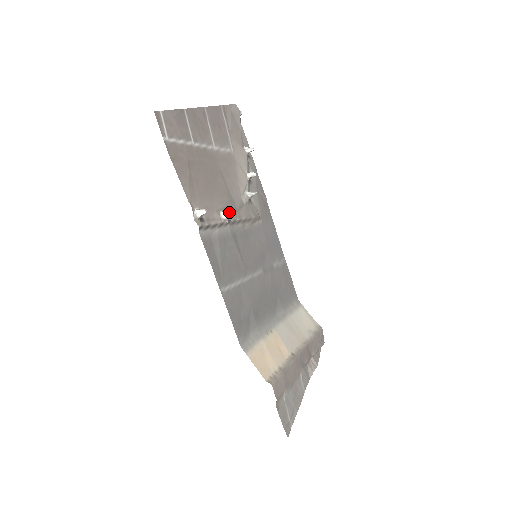
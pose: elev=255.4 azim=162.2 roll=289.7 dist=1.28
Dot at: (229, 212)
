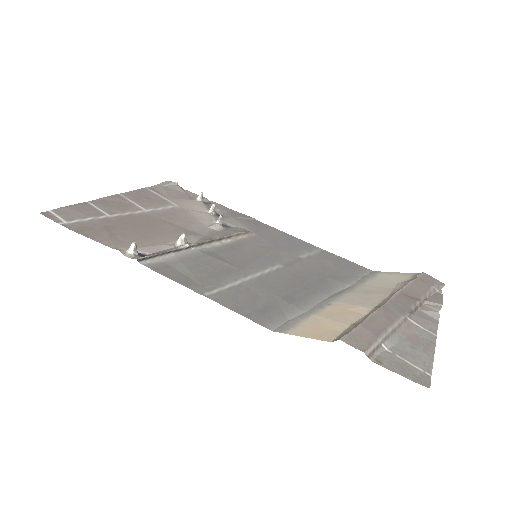
Dot at: (192, 241)
